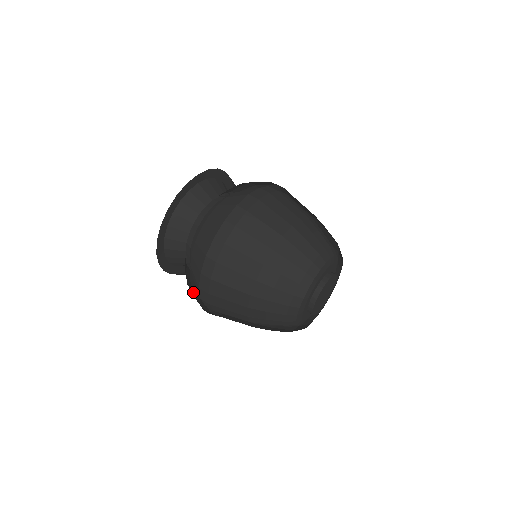
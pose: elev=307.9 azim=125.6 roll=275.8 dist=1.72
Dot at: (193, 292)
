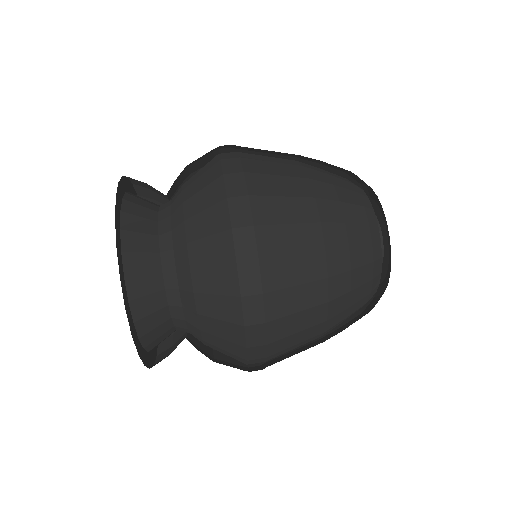
Dot at: occluded
